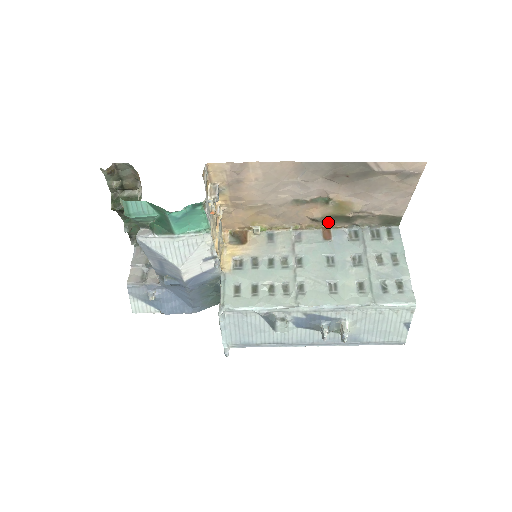
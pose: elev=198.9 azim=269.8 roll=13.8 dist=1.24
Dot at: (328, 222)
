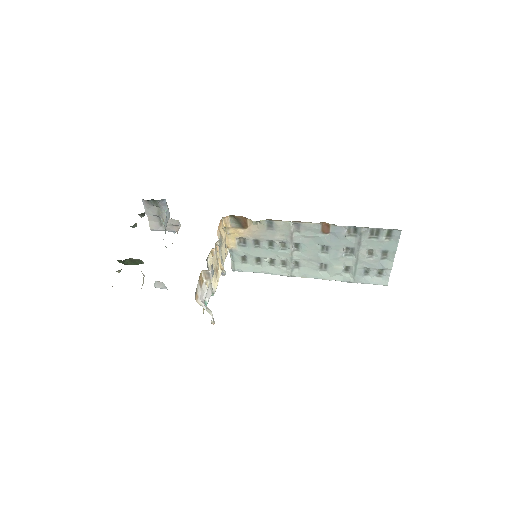
Dot at: occluded
